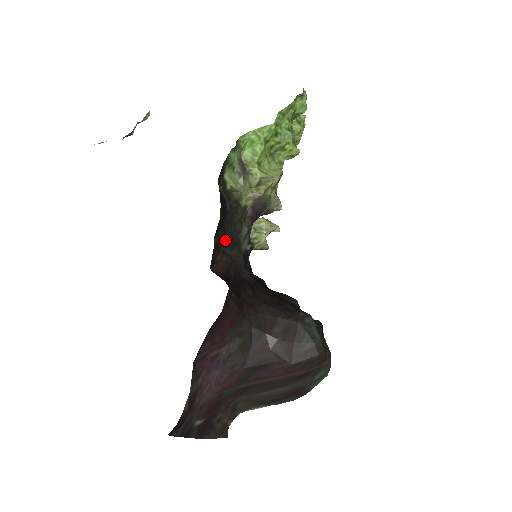
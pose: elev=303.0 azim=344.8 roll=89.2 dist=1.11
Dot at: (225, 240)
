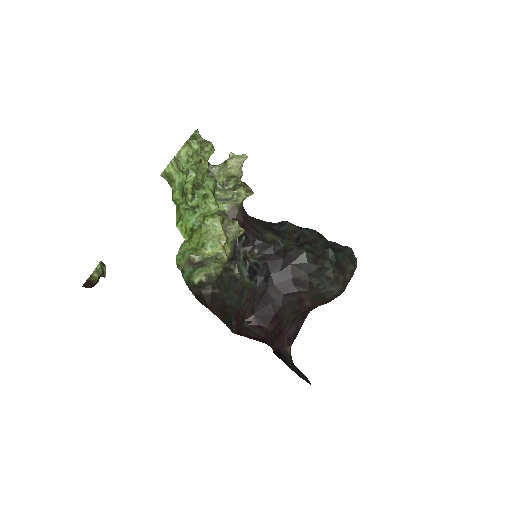
Dot at: (236, 304)
